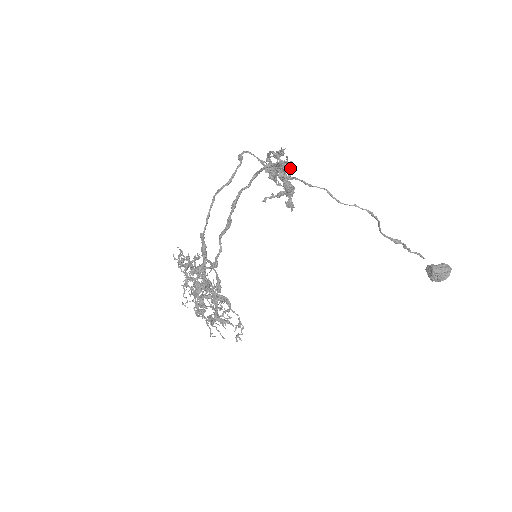
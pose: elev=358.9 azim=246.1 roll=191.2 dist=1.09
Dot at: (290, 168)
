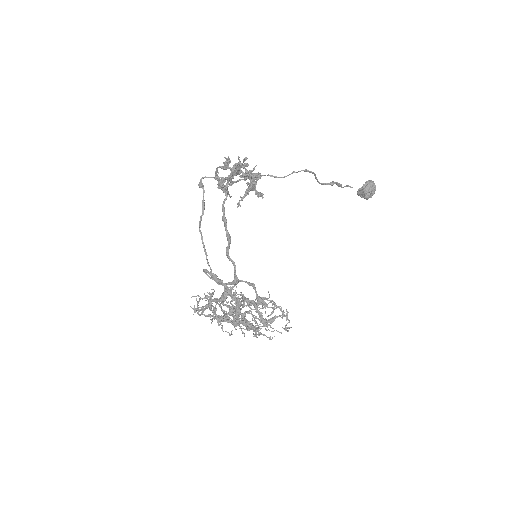
Dot at: (244, 165)
